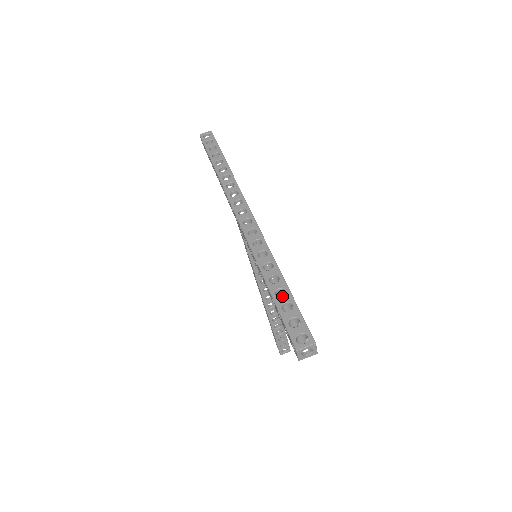
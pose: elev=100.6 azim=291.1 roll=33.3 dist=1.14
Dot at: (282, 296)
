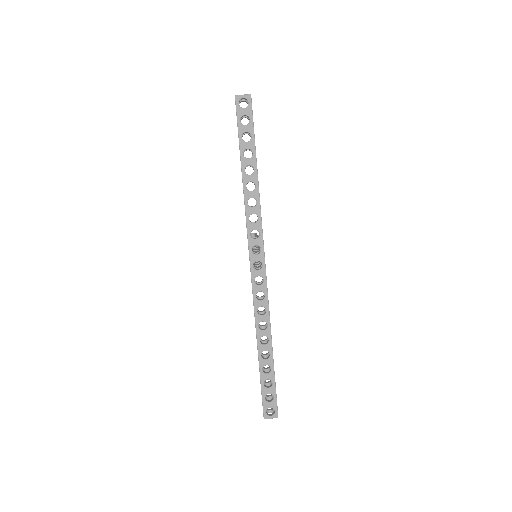
Dot at: occluded
